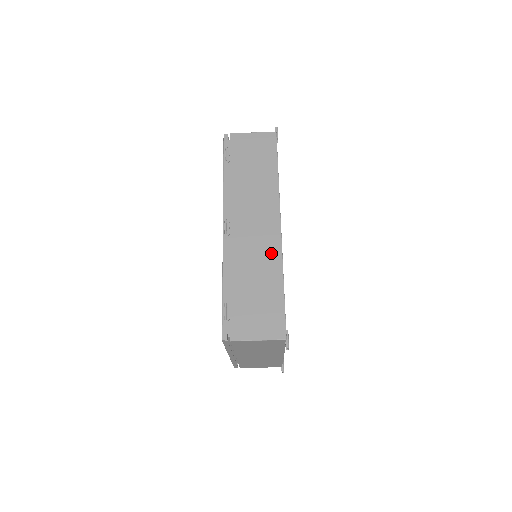
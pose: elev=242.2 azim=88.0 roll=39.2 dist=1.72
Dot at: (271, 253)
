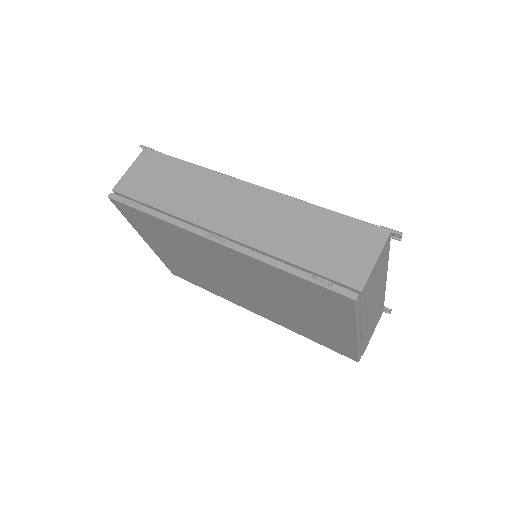
Dot at: (278, 205)
